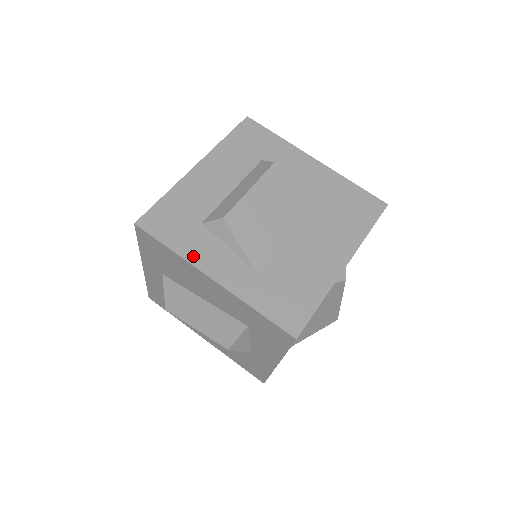
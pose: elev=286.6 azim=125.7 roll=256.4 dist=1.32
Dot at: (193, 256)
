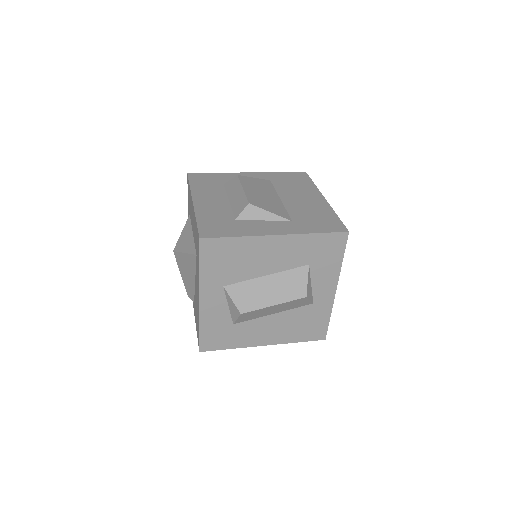
Dot at: (253, 233)
